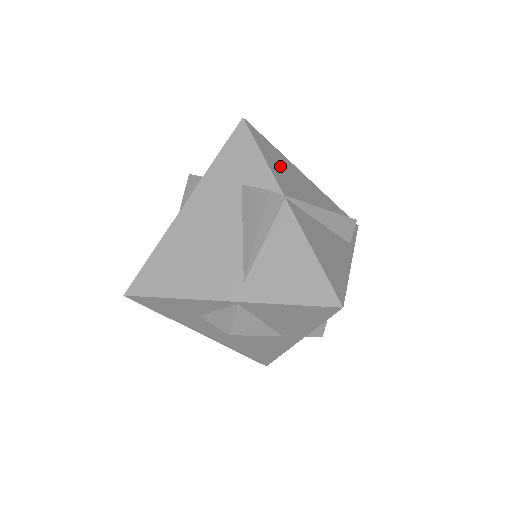
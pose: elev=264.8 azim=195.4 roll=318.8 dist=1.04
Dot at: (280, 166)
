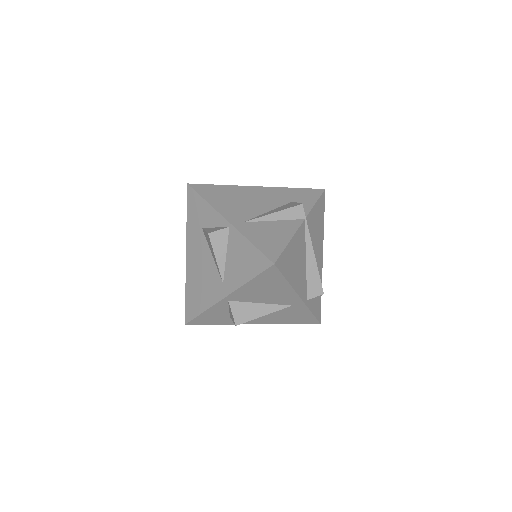
Dot at: (317, 222)
